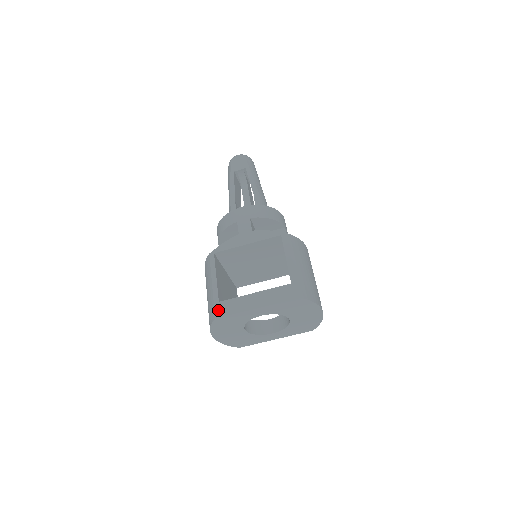
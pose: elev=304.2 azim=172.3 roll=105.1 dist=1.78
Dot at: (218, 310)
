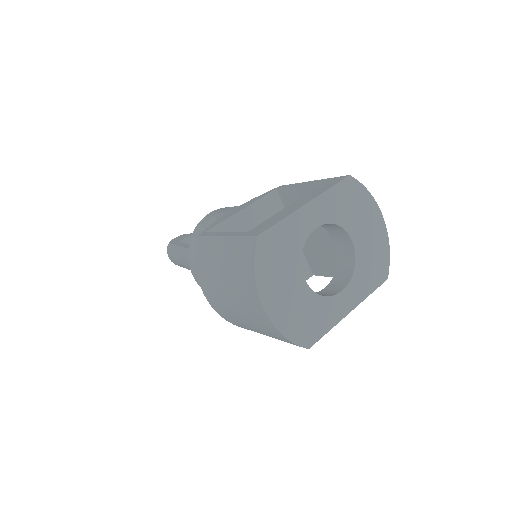
Dot at: (254, 232)
